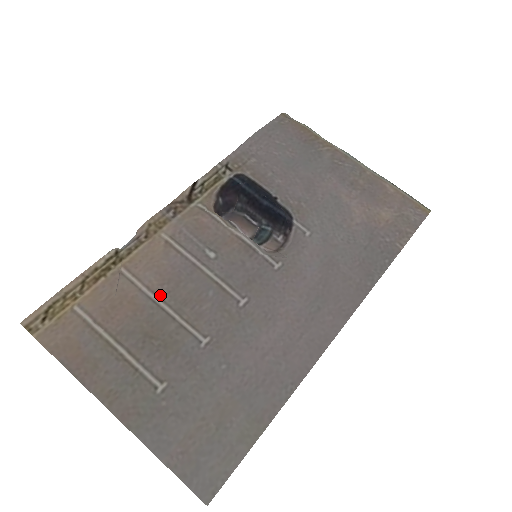
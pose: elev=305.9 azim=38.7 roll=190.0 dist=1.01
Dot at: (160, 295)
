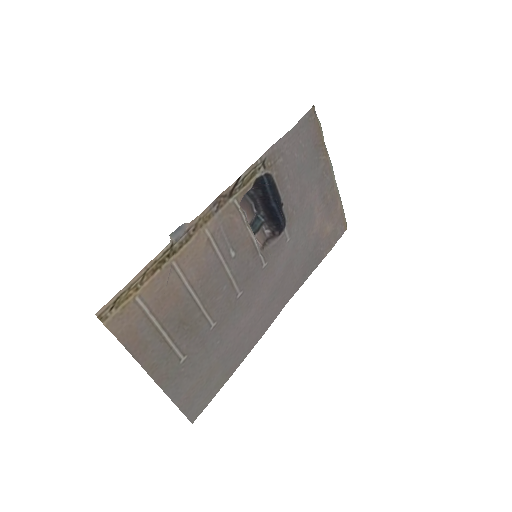
Dot at: (196, 289)
